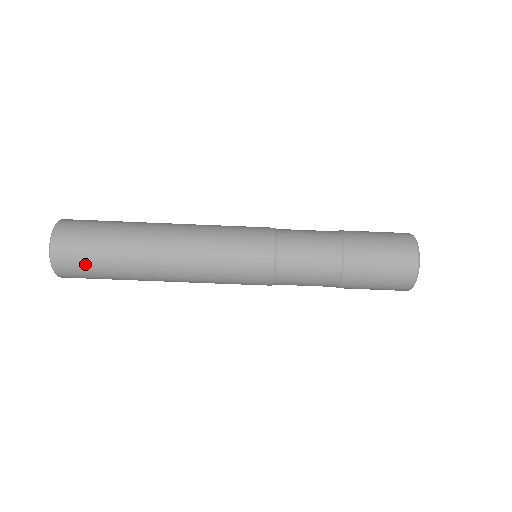
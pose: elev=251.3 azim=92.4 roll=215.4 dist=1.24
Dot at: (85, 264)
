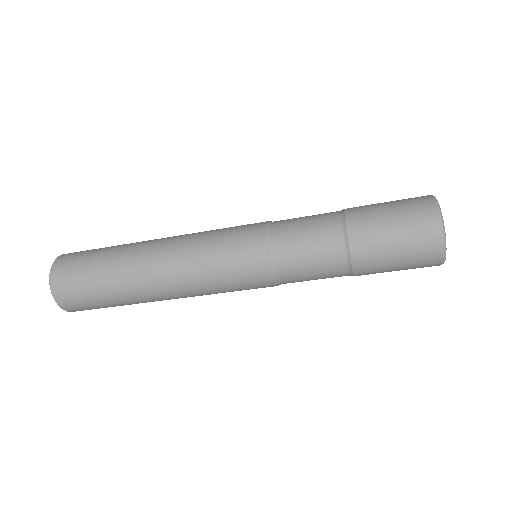
Dot at: (83, 293)
